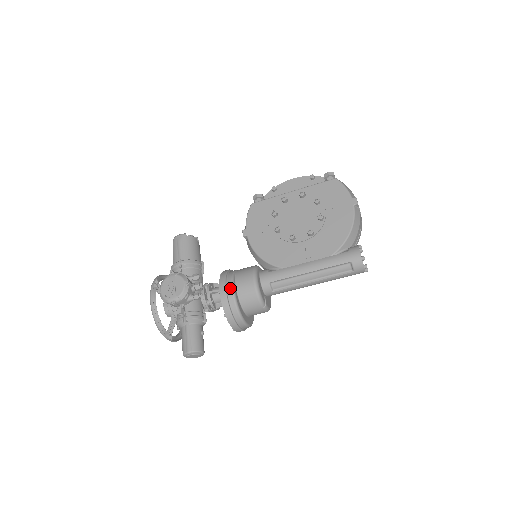
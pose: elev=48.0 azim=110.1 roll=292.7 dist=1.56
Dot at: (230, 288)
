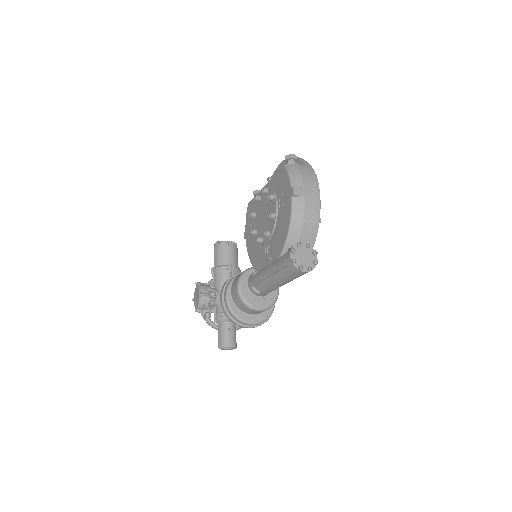
Dot at: (225, 296)
